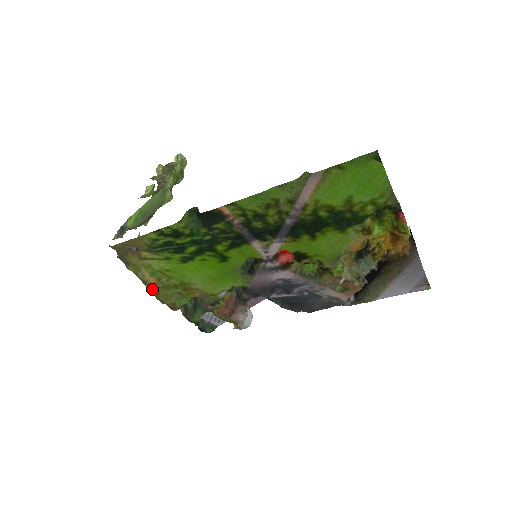
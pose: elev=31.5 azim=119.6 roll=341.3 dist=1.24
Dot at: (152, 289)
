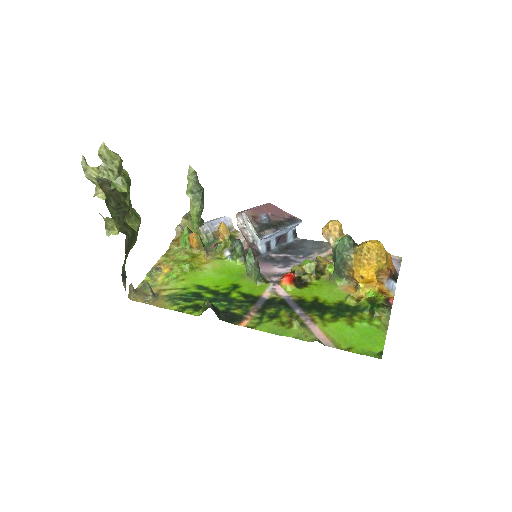
Dot at: (162, 260)
